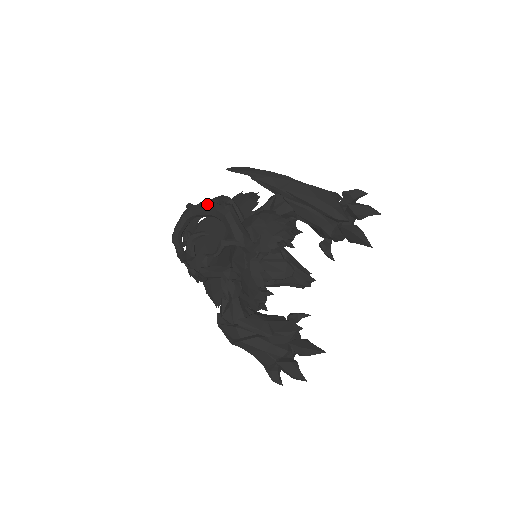
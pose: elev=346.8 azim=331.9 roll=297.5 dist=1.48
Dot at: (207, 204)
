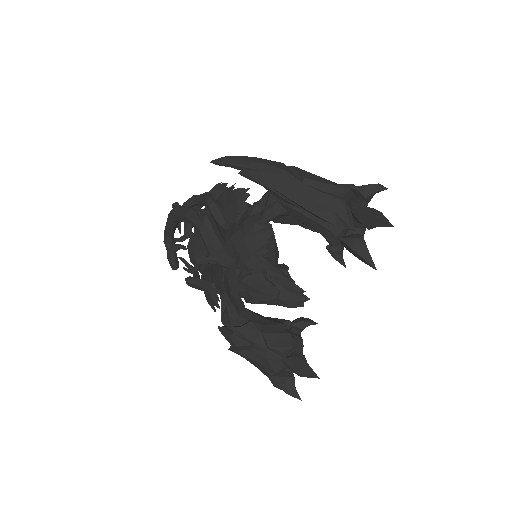
Dot at: (185, 211)
